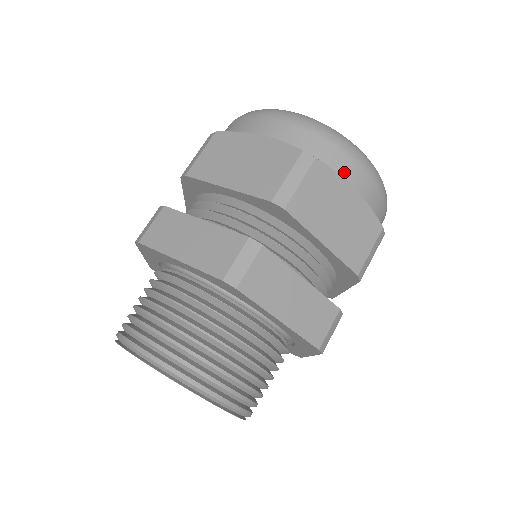
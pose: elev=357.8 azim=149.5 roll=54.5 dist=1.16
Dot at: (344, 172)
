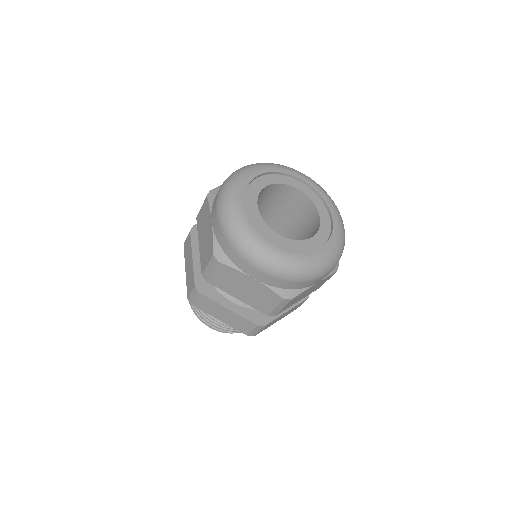
Dot at: (244, 269)
